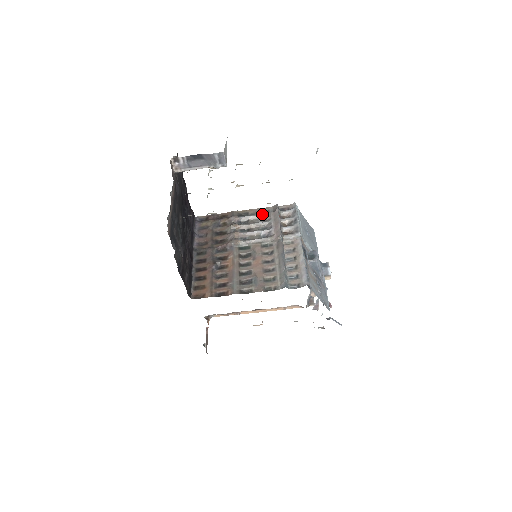
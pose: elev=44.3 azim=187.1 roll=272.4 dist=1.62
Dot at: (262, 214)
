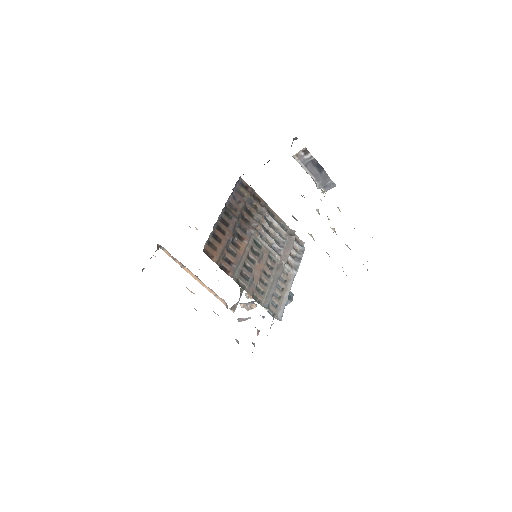
Dot at: occluded
